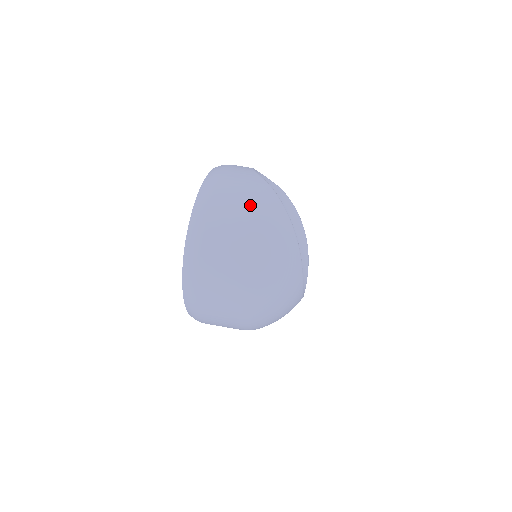
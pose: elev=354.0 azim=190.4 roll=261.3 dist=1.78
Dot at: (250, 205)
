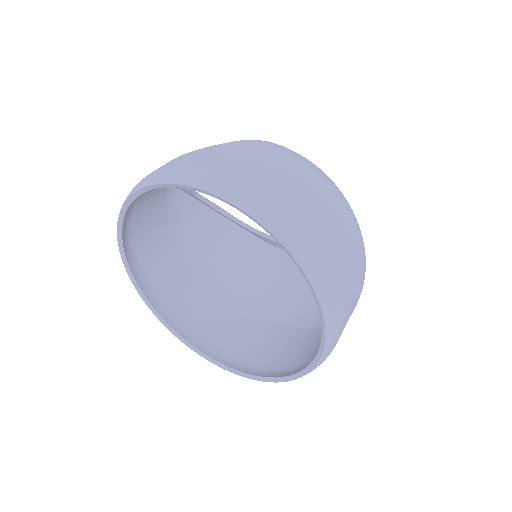
Dot at: (290, 164)
